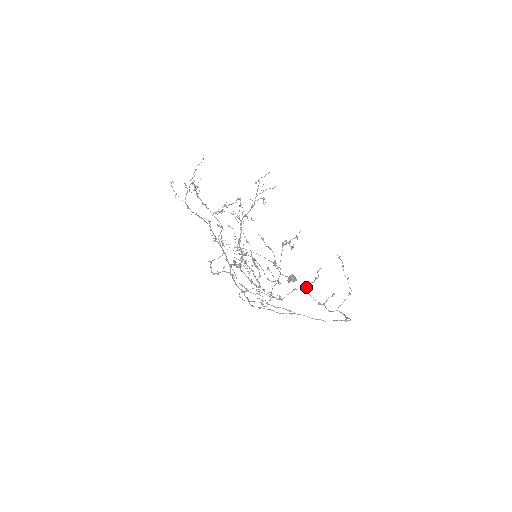
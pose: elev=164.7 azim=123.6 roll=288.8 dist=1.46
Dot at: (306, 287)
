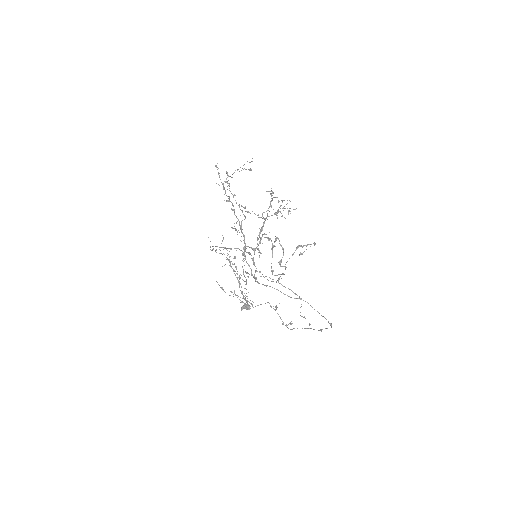
Dot at: (275, 306)
